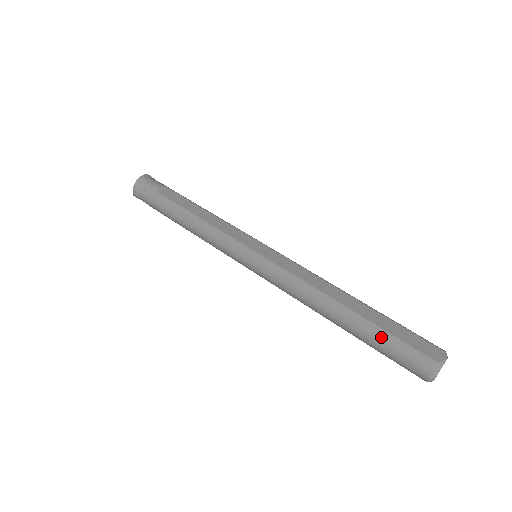
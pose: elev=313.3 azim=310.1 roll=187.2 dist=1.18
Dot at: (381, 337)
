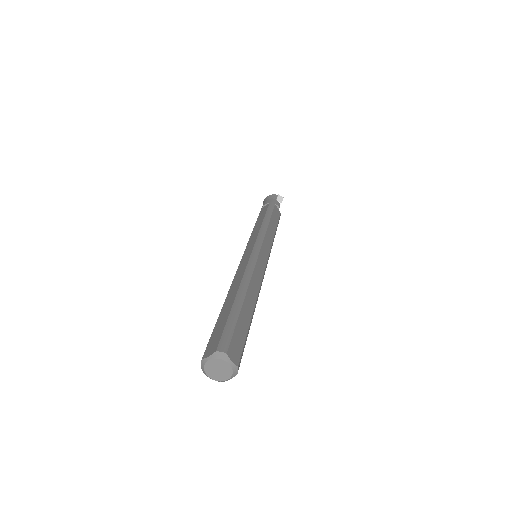
Dot at: occluded
